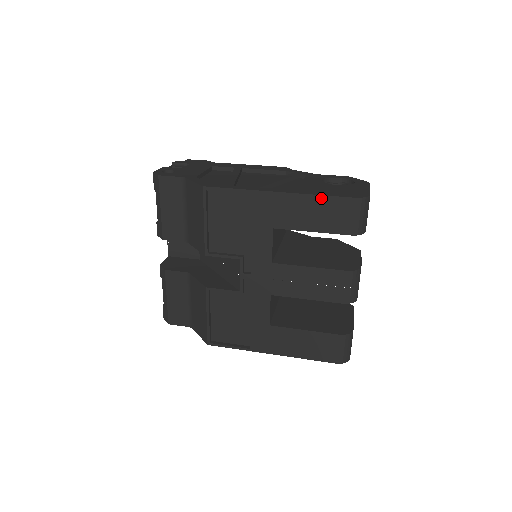
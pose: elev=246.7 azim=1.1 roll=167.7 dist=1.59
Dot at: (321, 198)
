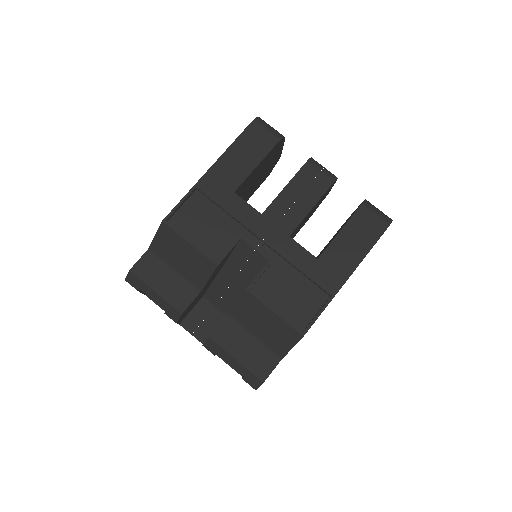
Dot at: (236, 143)
